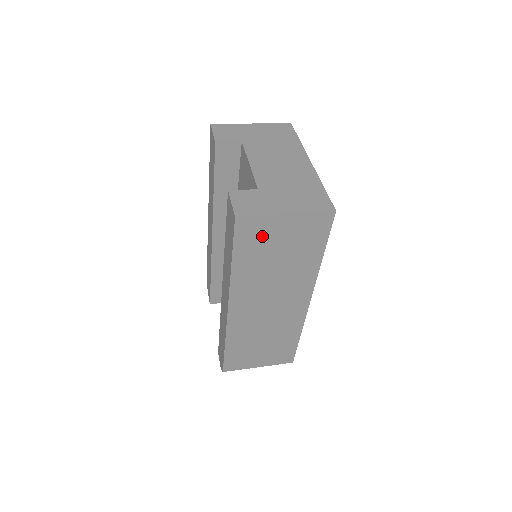
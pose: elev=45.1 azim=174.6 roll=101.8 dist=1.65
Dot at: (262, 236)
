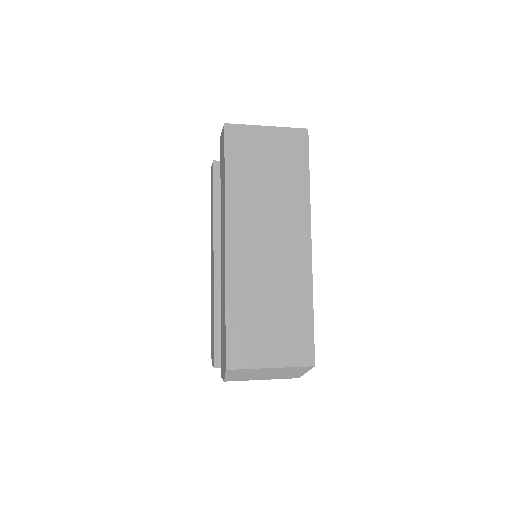
Dot at: (249, 147)
